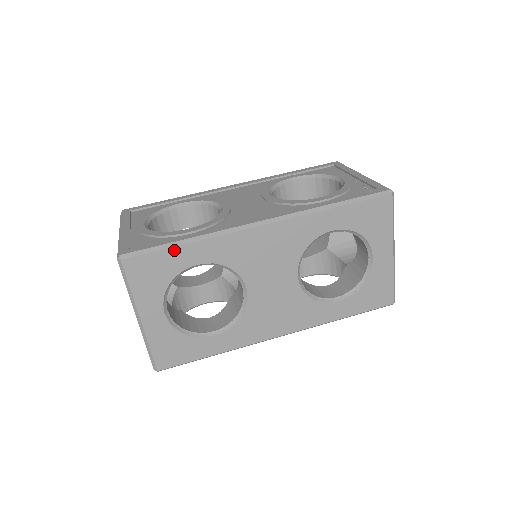
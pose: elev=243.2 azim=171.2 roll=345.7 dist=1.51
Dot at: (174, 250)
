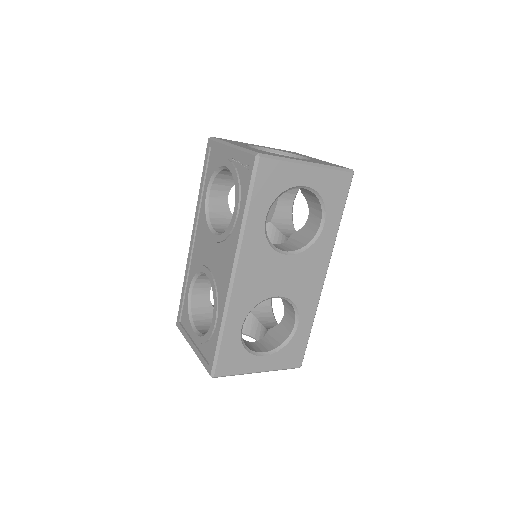
Dot at: (223, 342)
